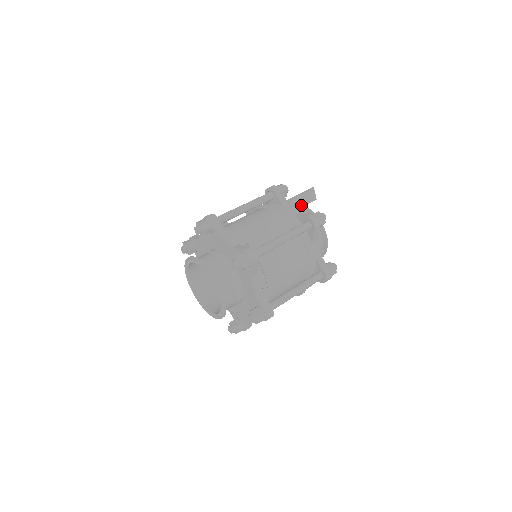
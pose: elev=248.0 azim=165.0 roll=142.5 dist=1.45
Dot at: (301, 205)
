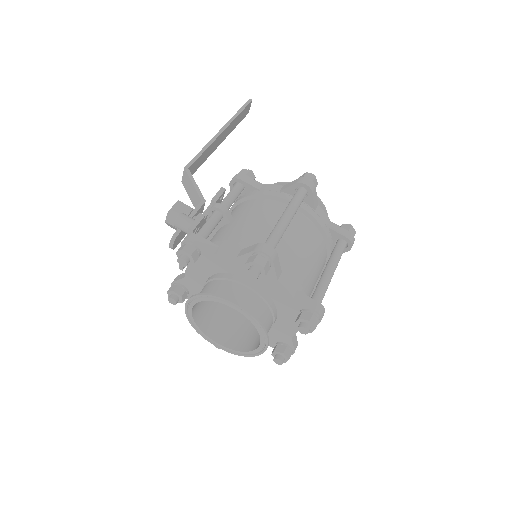
Dot at: occluded
